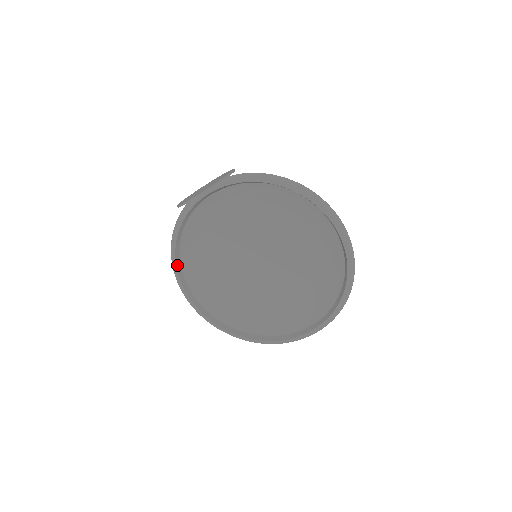
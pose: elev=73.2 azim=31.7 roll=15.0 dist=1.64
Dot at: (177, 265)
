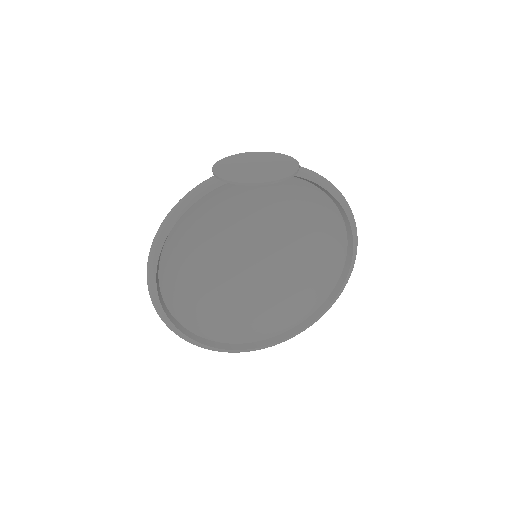
Dot at: (162, 246)
